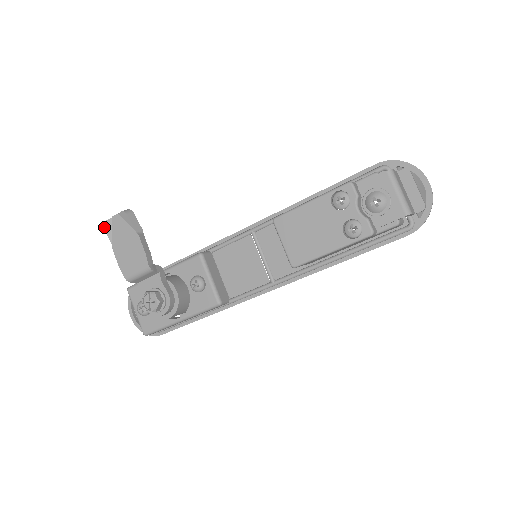
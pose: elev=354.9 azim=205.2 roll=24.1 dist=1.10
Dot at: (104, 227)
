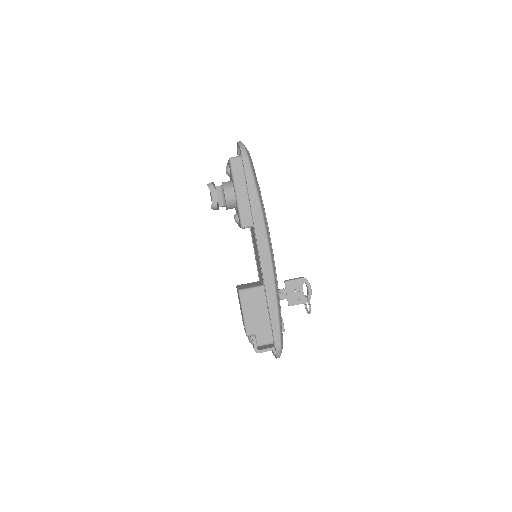
Dot at: (207, 185)
